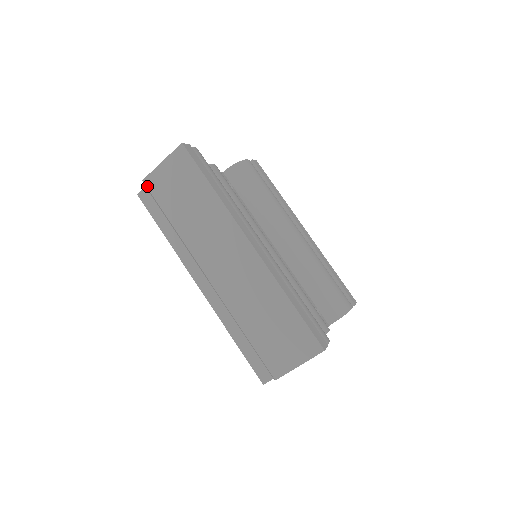
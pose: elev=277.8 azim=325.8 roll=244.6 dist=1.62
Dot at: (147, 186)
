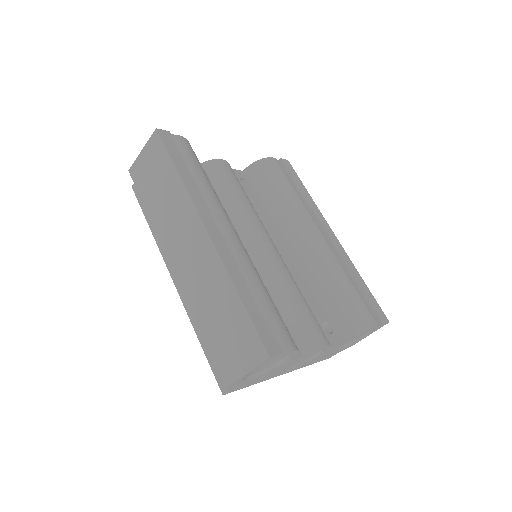
Dot at: (131, 176)
